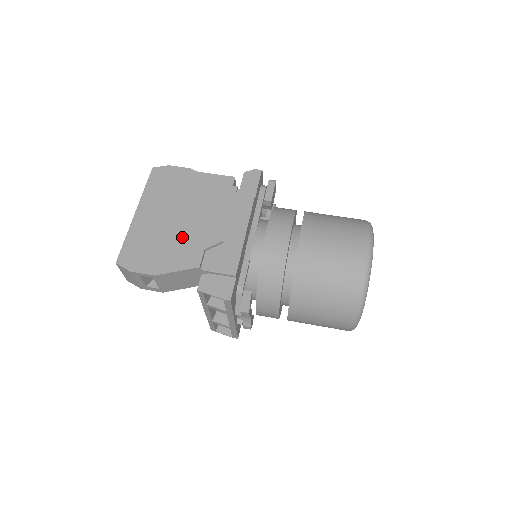
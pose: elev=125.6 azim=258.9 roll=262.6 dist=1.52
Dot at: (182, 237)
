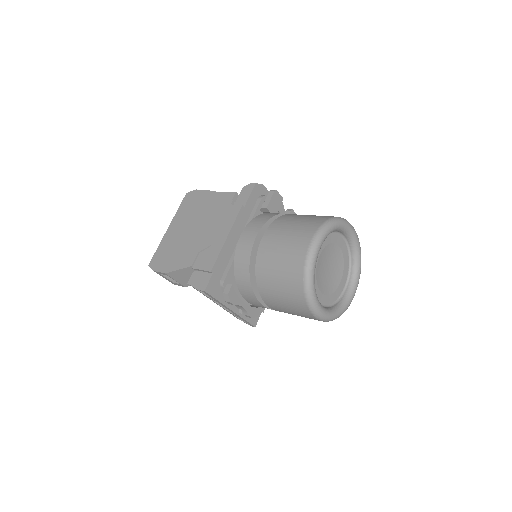
Dot at: (188, 244)
